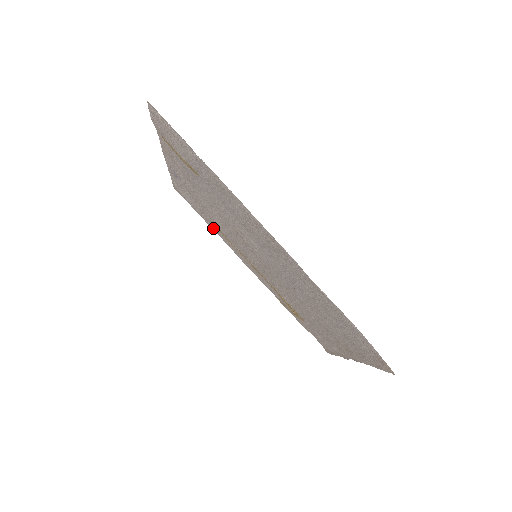
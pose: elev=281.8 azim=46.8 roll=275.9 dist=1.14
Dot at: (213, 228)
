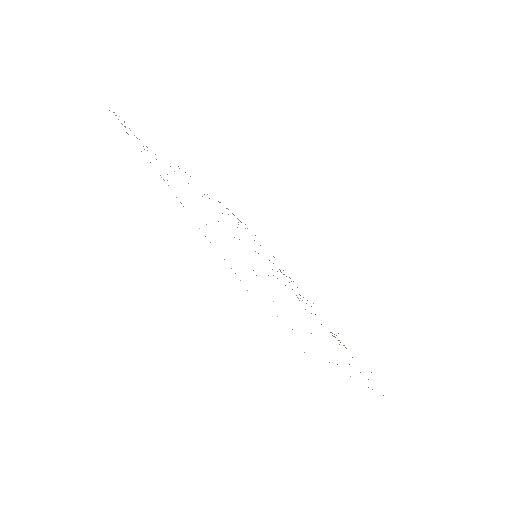
Dot at: occluded
